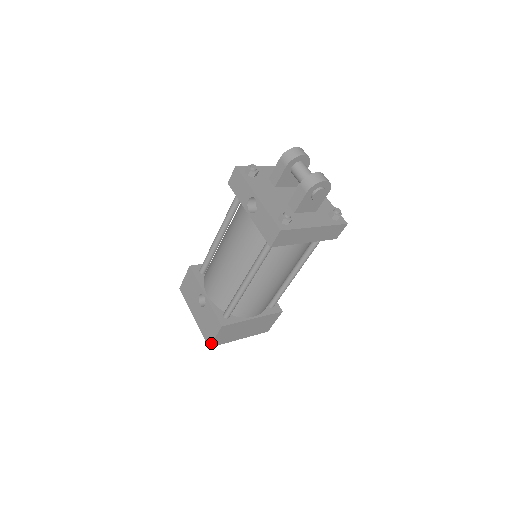
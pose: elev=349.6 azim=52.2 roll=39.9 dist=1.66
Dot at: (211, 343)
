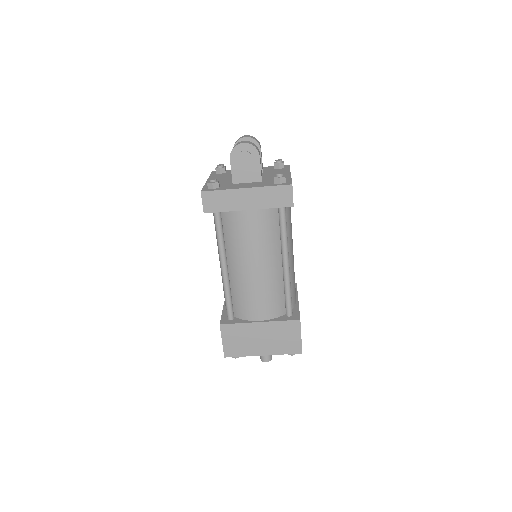
Dot at: (223, 350)
